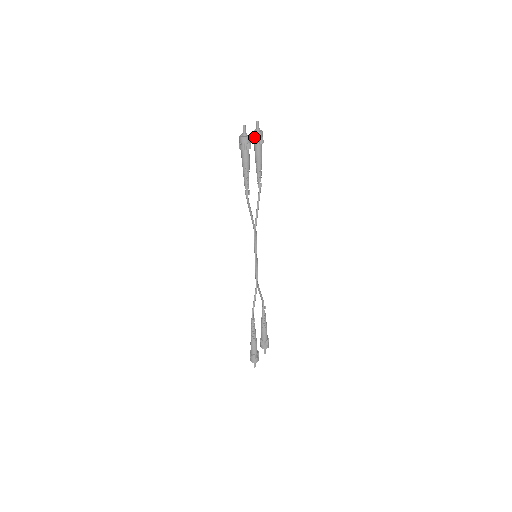
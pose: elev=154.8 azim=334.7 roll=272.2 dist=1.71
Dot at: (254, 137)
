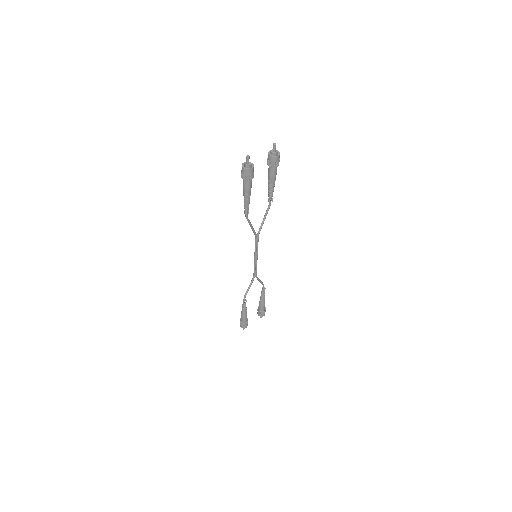
Dot at: (268, 159)
